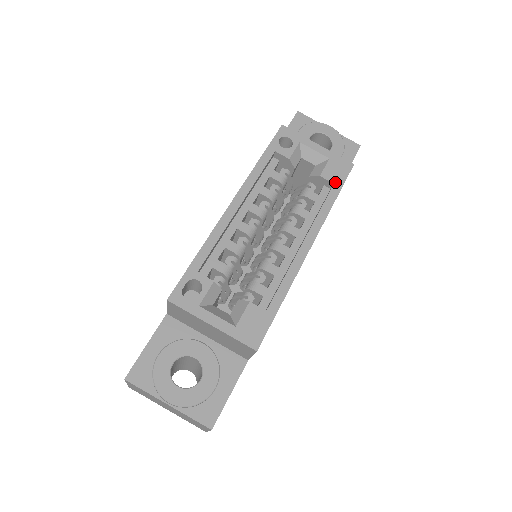
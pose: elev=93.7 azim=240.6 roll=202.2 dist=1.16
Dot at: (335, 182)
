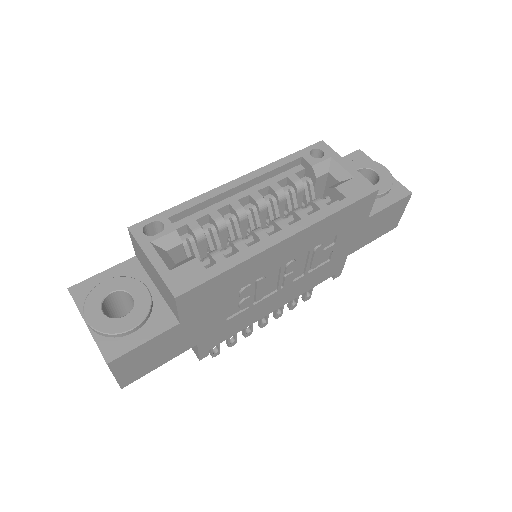
Dot at: (348, 197)
